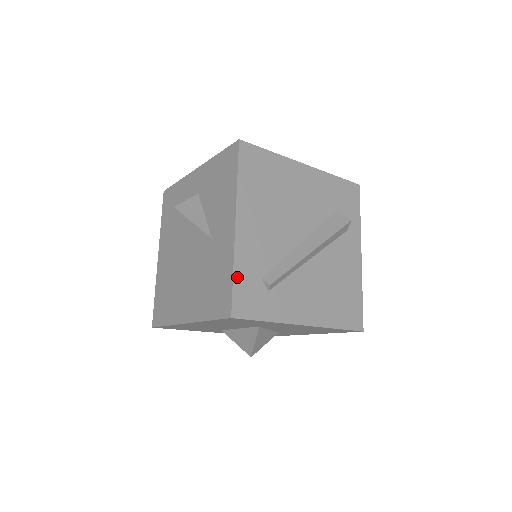
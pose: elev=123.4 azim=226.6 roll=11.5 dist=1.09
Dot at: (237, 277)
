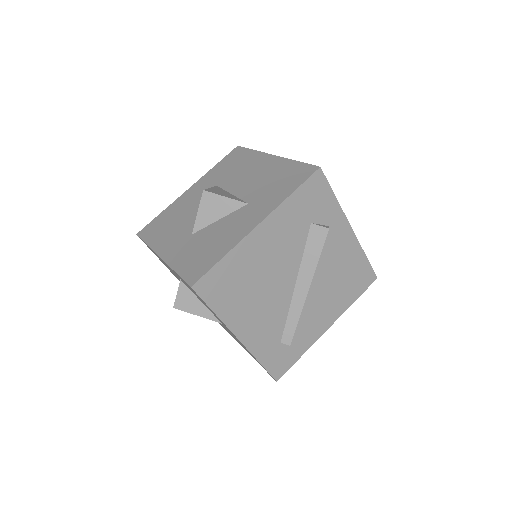
Dot at: (264, 362)
